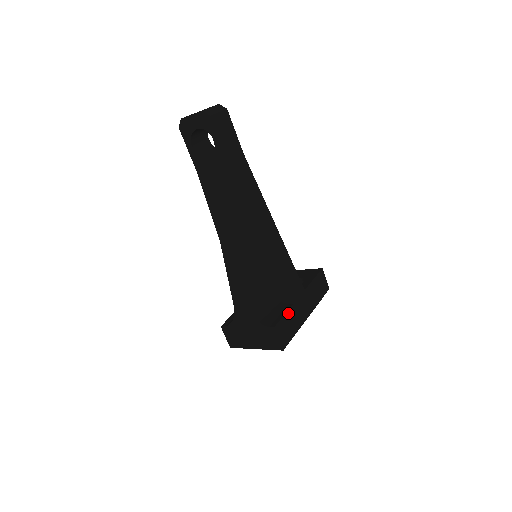
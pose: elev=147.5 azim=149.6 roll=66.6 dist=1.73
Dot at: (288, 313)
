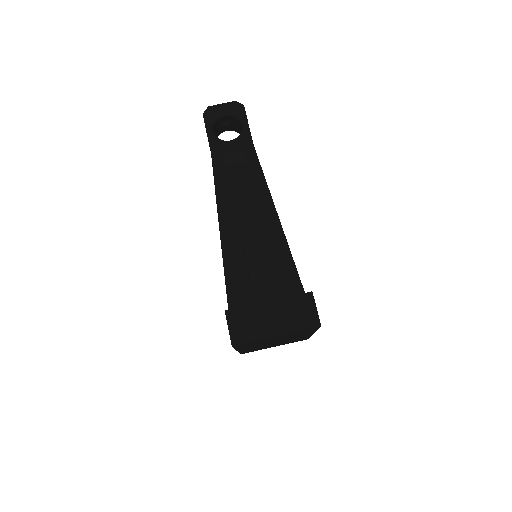
Dot at: occluded
